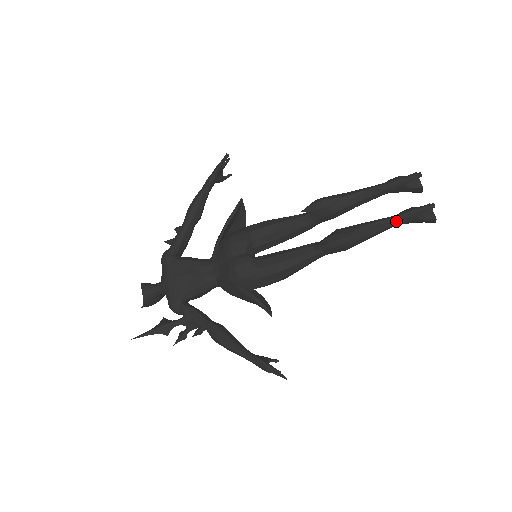
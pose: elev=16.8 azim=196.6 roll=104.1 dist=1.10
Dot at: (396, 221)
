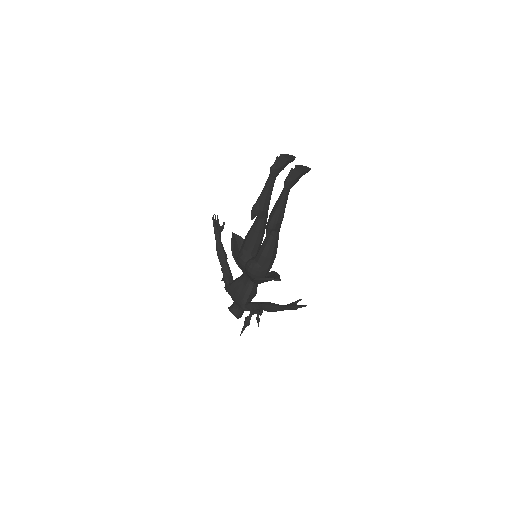
Dot at: (285, 191)
